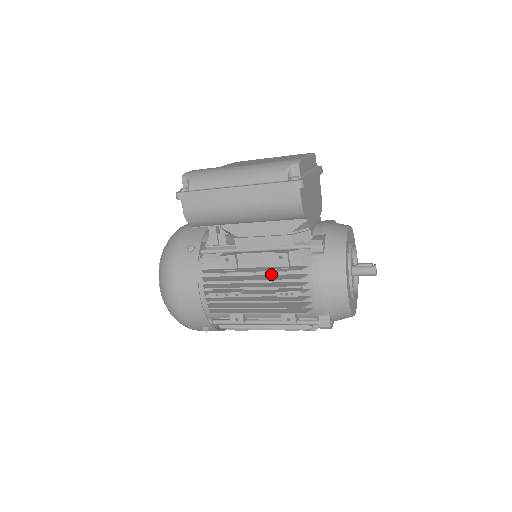
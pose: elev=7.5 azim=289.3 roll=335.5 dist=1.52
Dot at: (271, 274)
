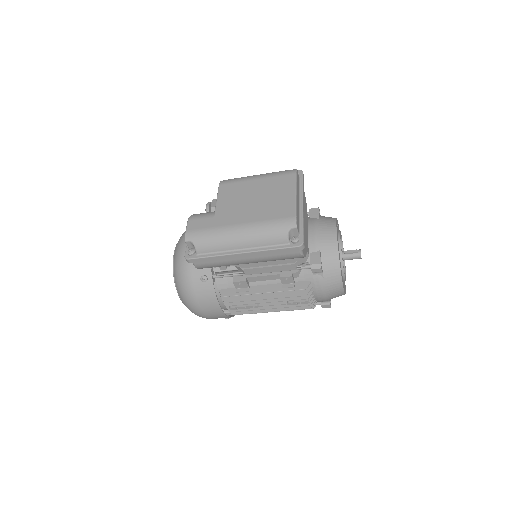
Dot at: occluded
